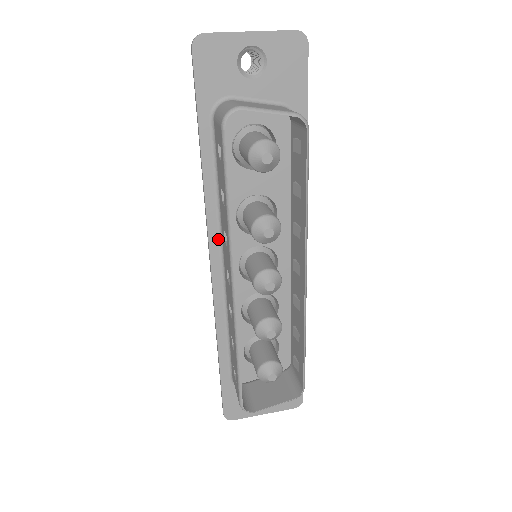
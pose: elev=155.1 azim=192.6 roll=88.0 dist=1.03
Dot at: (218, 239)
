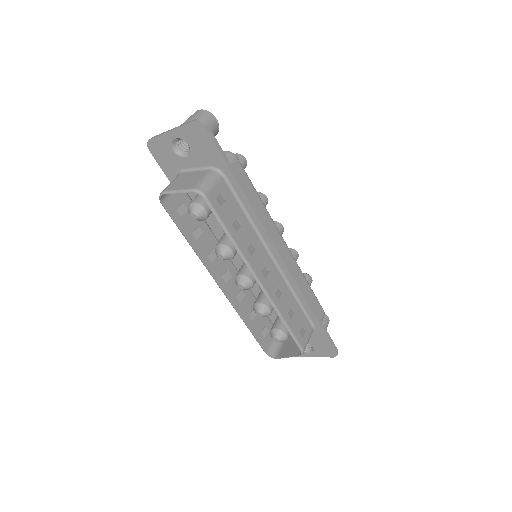
Dot at: occluded
